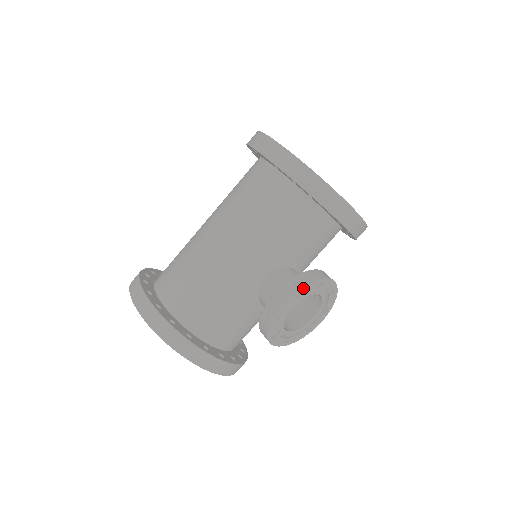
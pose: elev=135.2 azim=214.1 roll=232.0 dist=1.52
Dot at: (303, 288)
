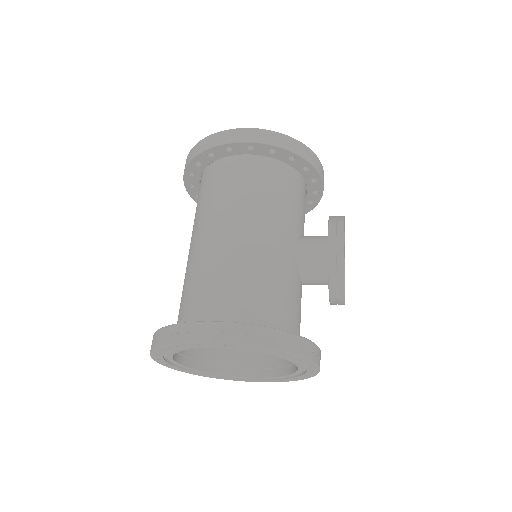
Dot at: occluded
